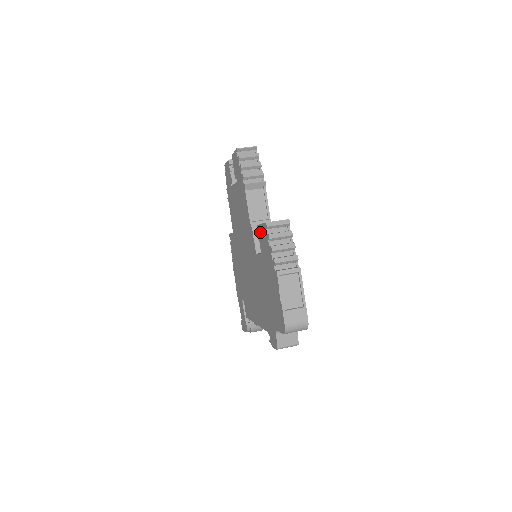
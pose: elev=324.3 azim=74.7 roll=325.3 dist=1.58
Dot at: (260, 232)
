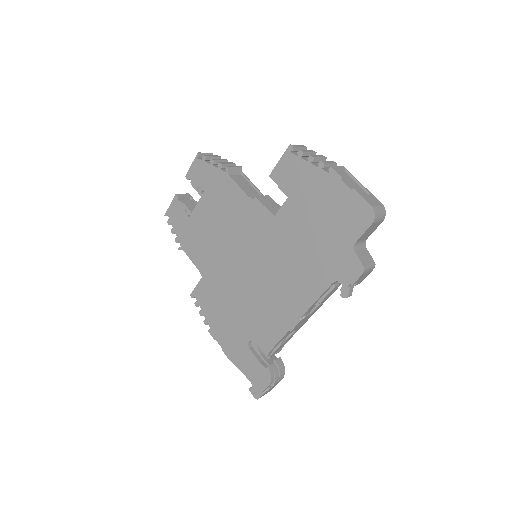
Dot at: (279, 173)
